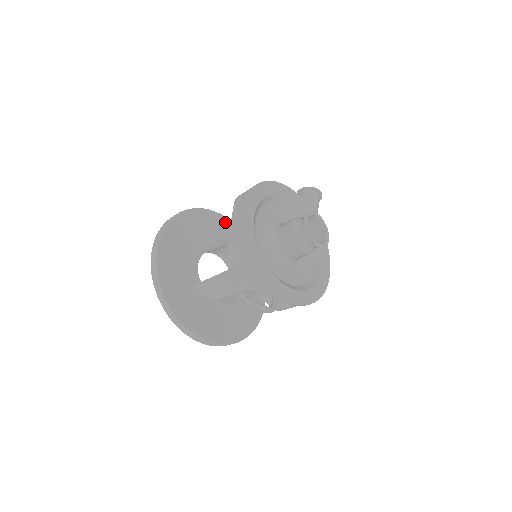
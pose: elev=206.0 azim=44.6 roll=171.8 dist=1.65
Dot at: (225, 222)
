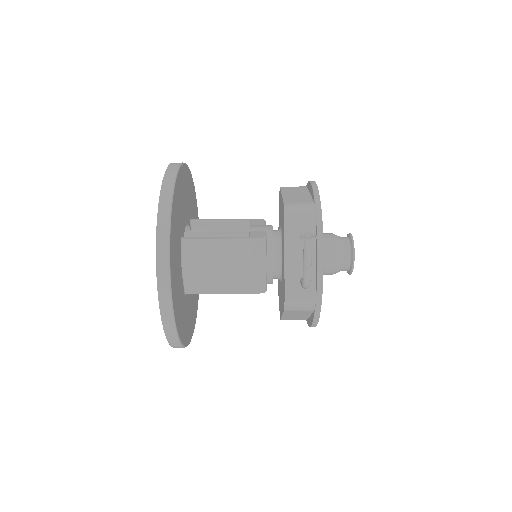
Dot at: occluded
